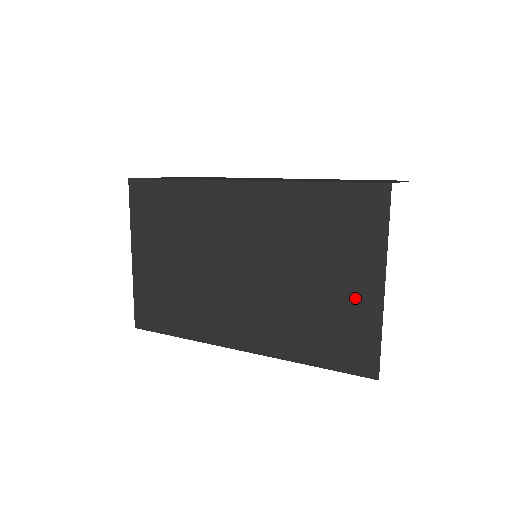
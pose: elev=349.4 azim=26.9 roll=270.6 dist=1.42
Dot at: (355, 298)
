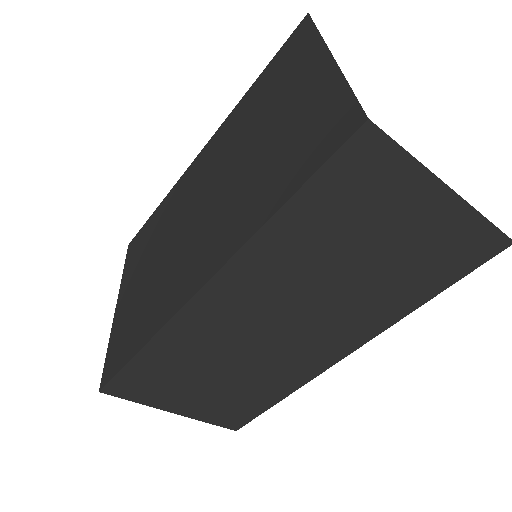
Dot at: (307, 95)
